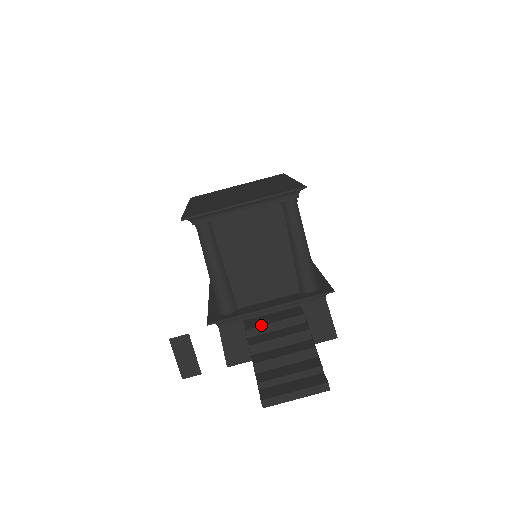
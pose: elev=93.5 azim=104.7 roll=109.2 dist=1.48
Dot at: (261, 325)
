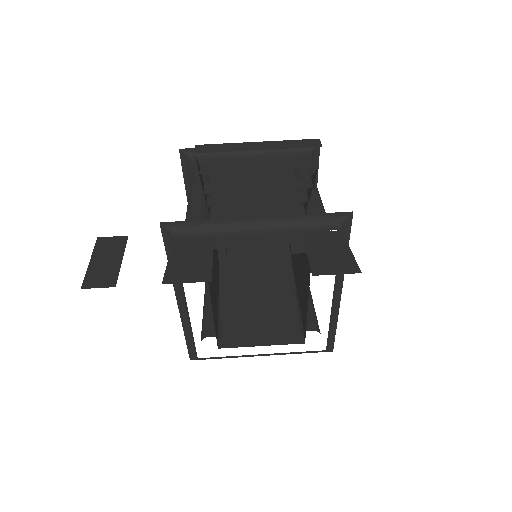
Dot at: (235, 209)
